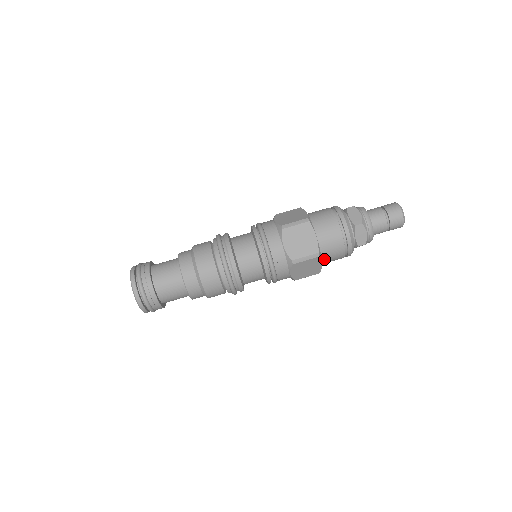
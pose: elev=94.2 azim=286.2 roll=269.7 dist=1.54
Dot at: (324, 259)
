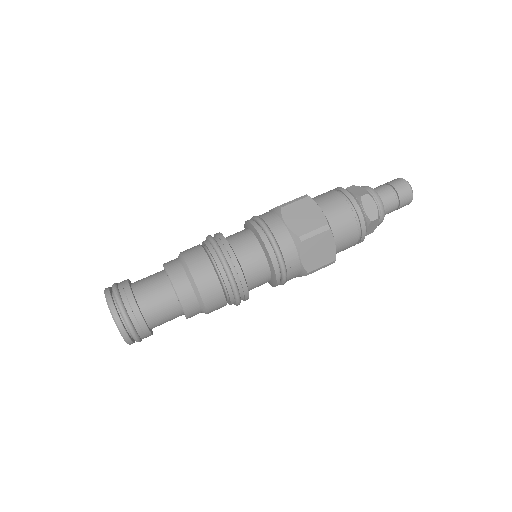
Dot at: (336, 239)
